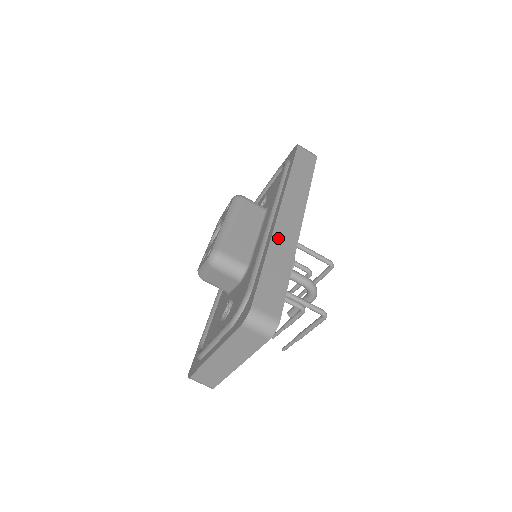
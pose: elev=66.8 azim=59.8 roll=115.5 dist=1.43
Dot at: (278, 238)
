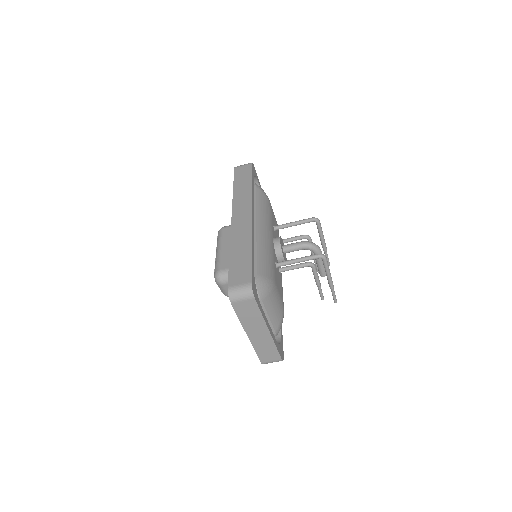
Dot at: (235, 235)
